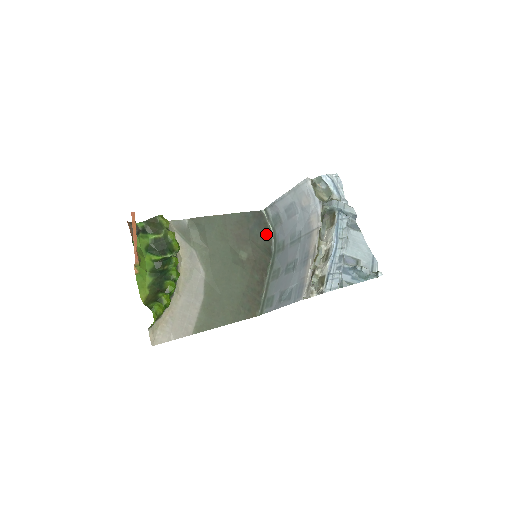
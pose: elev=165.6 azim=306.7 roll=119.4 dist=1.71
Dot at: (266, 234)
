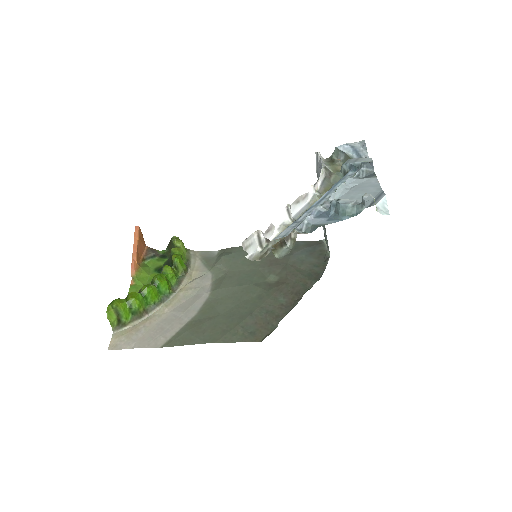
Dot at: (319, 260)
